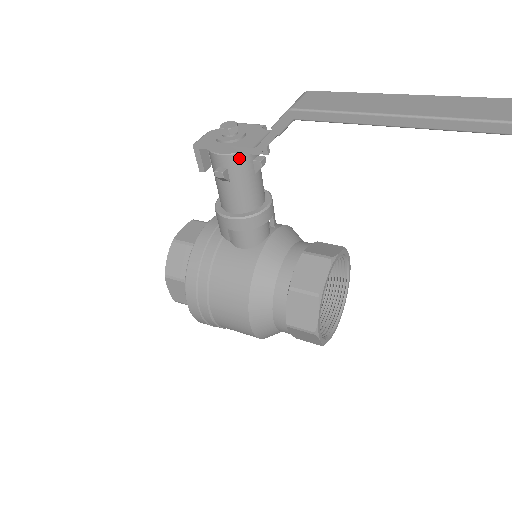
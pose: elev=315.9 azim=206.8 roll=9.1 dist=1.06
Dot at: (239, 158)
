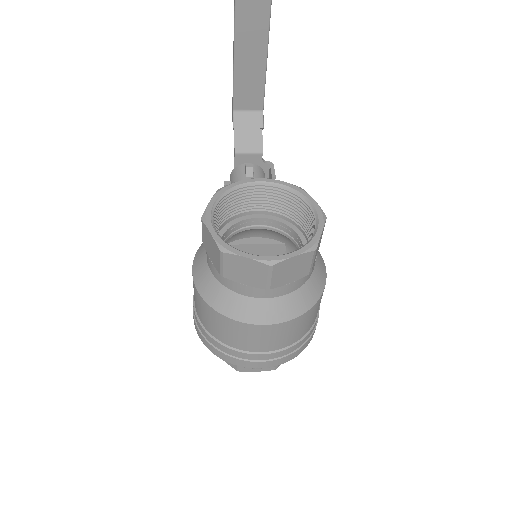
Dot at: (235, 170)
